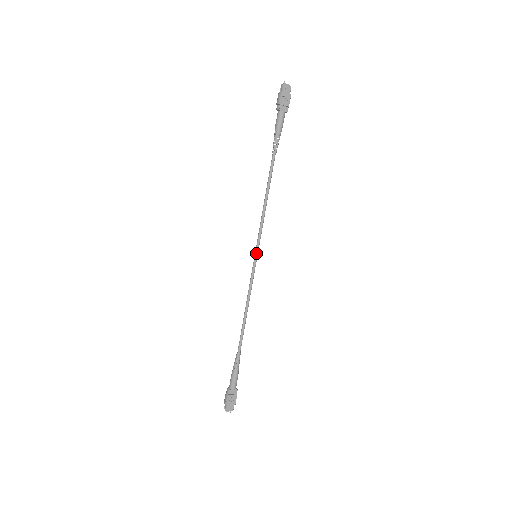
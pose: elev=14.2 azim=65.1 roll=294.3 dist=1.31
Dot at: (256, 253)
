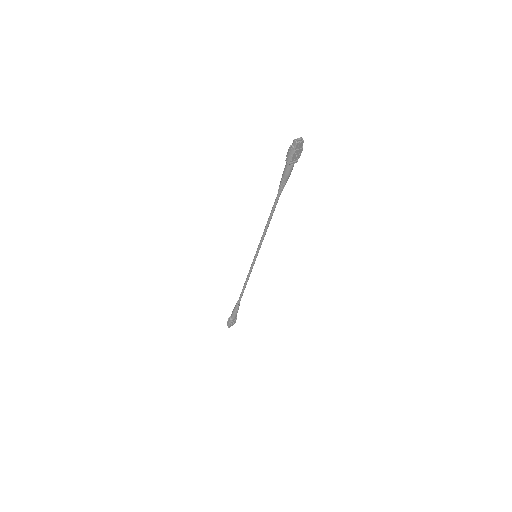
Dot at: (256, 255)
